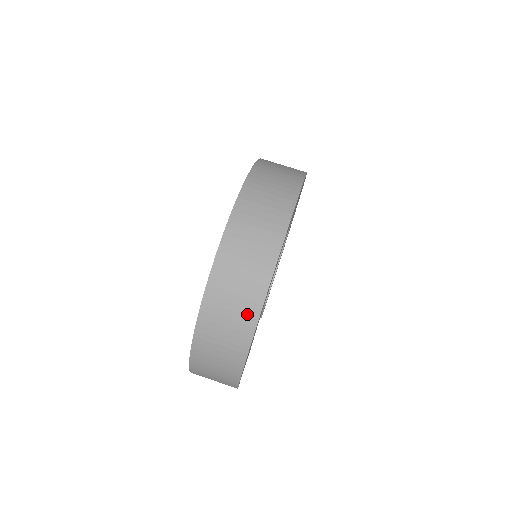
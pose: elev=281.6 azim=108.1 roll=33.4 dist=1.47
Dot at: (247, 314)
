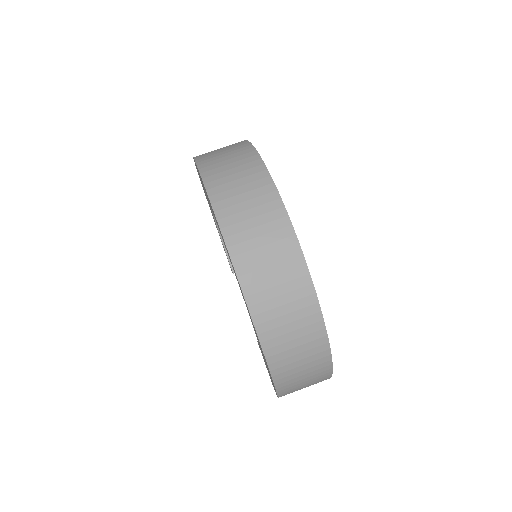
Dot at: (319, 363)
